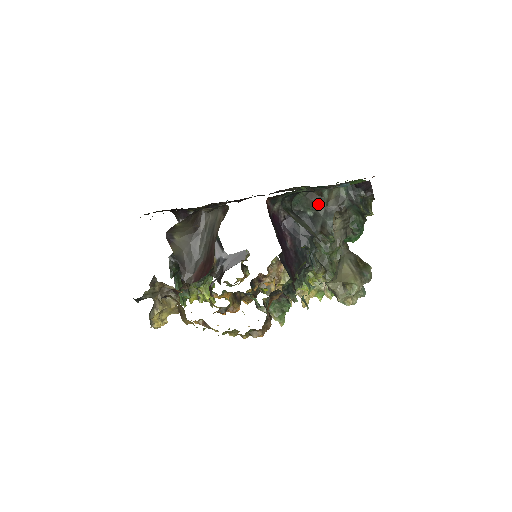
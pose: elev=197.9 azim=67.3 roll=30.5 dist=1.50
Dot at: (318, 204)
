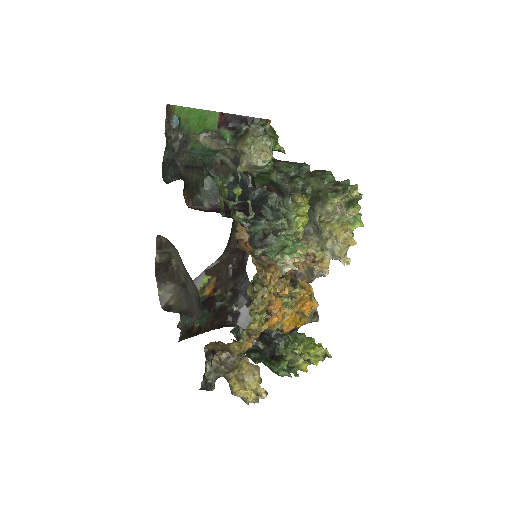
Dot at: (226, 168)
